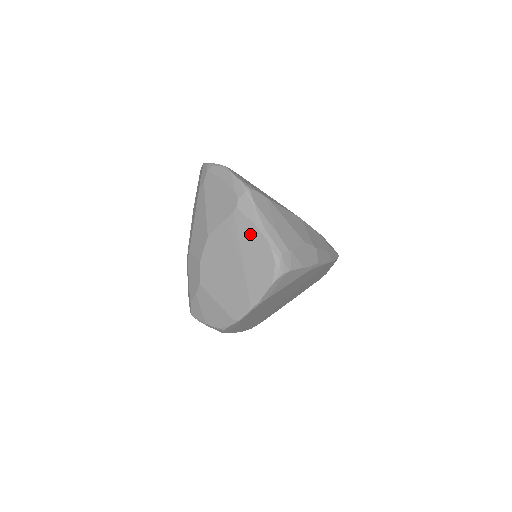
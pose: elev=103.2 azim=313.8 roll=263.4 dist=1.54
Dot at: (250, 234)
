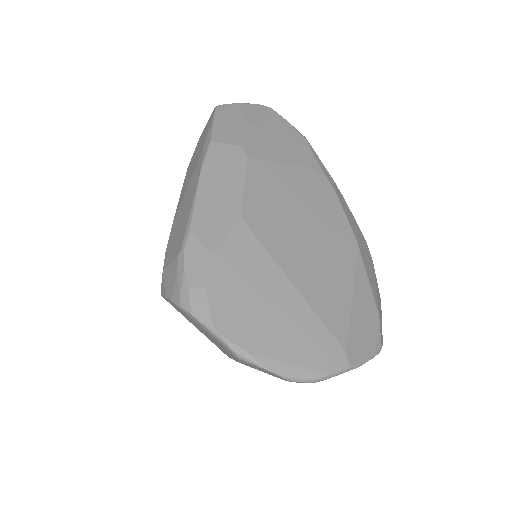
Dot at: occluded
